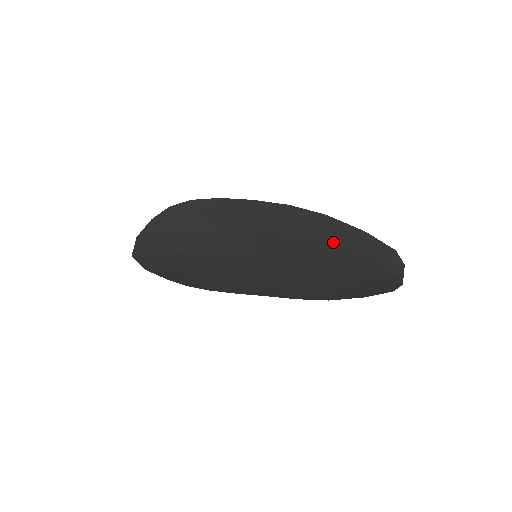
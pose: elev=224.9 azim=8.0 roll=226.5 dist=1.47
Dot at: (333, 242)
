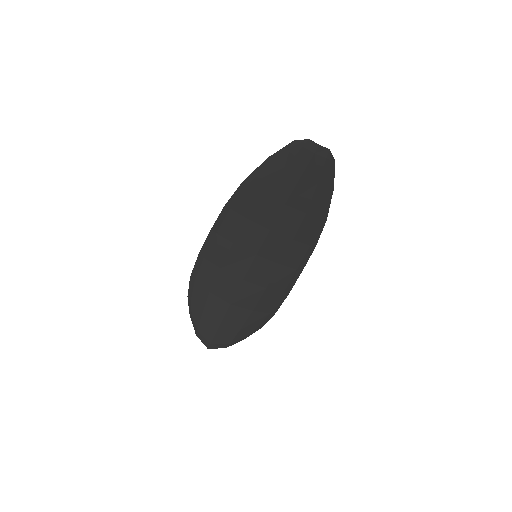
Dot at: (267, 188)
